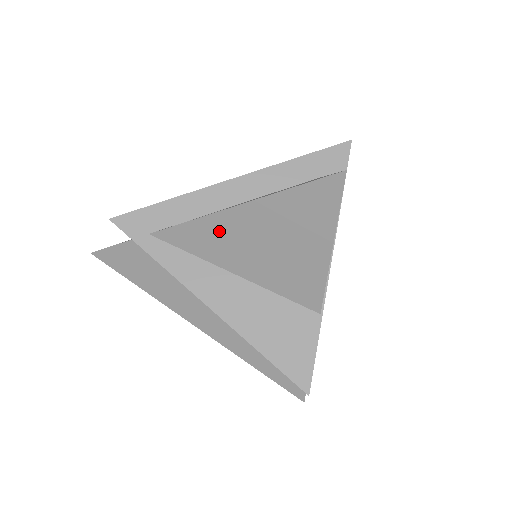
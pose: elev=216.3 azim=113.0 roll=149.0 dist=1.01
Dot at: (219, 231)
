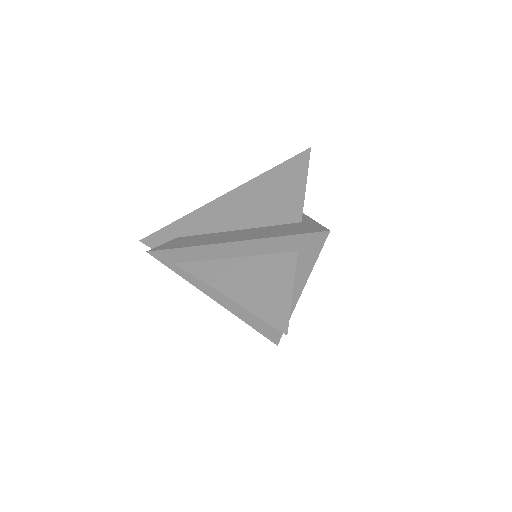
Dot at: occluded
